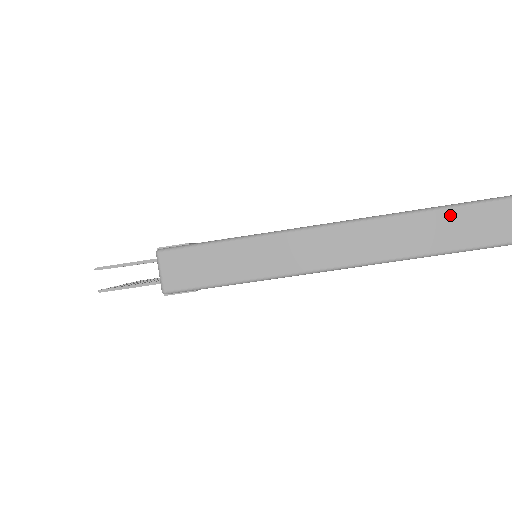
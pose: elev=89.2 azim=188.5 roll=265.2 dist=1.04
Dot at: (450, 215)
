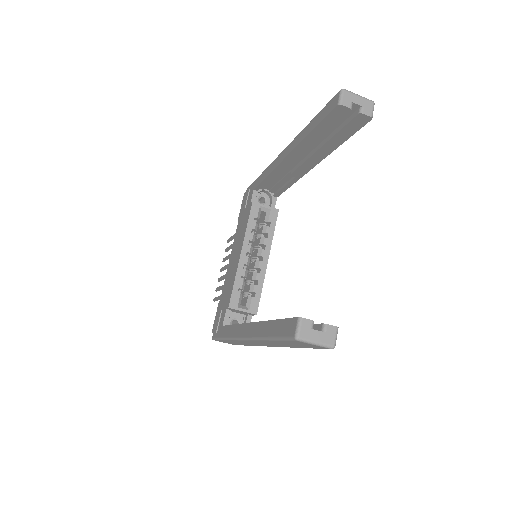
Dot at: (274, 342)
